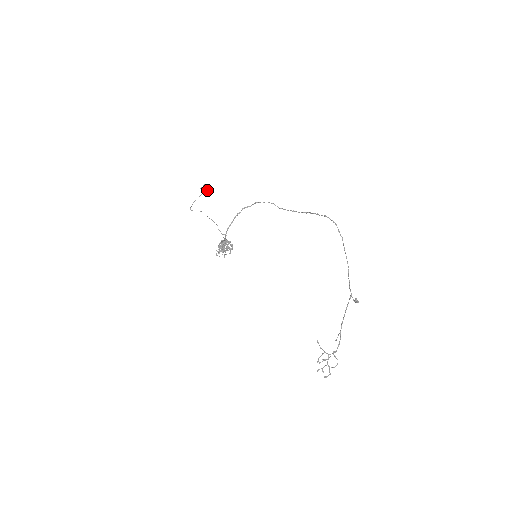
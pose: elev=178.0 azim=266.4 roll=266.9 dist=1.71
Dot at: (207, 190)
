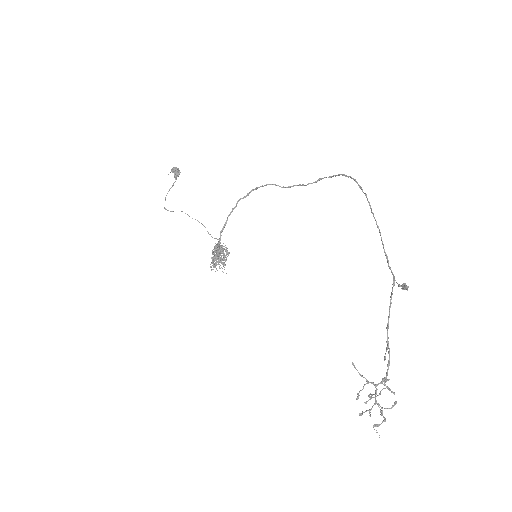
Dot at: (176, 174)
